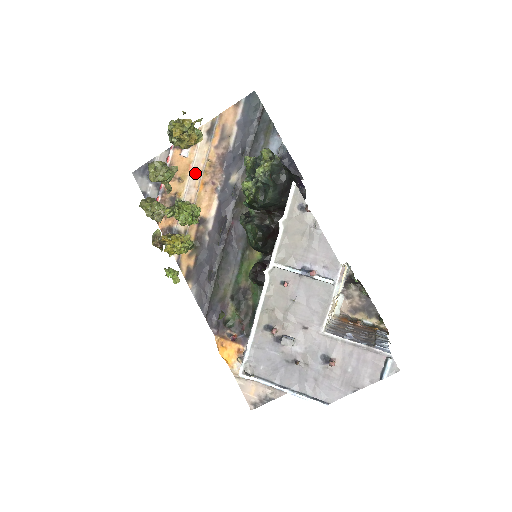
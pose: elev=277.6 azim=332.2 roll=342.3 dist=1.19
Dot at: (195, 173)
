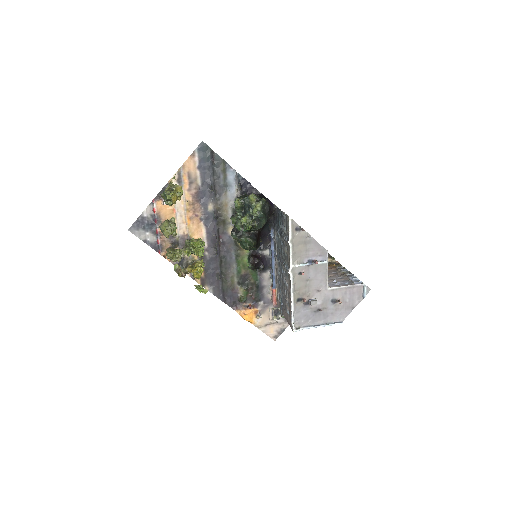
Dot at: (180, 213)
